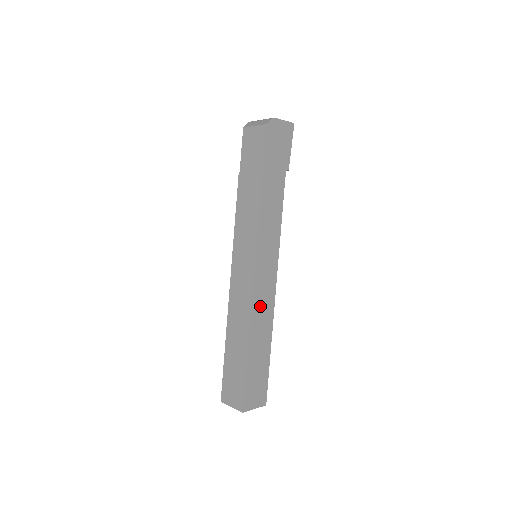
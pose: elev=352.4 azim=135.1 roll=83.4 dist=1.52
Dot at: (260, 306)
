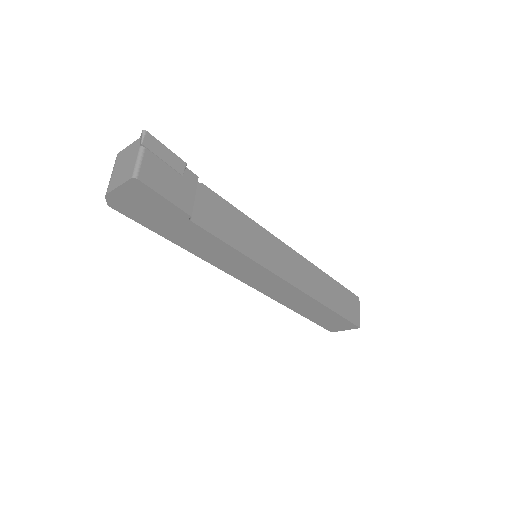
Dot at: (283, 296)
